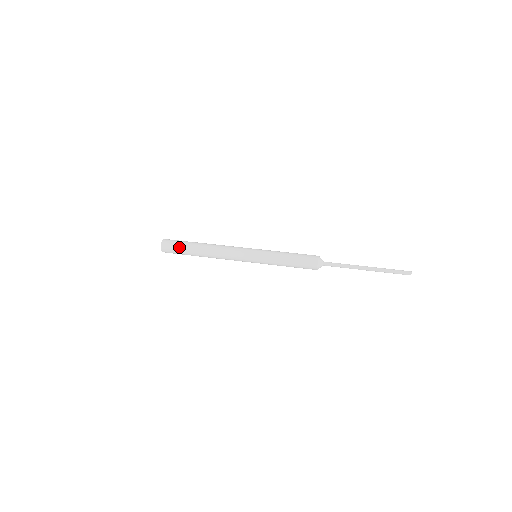
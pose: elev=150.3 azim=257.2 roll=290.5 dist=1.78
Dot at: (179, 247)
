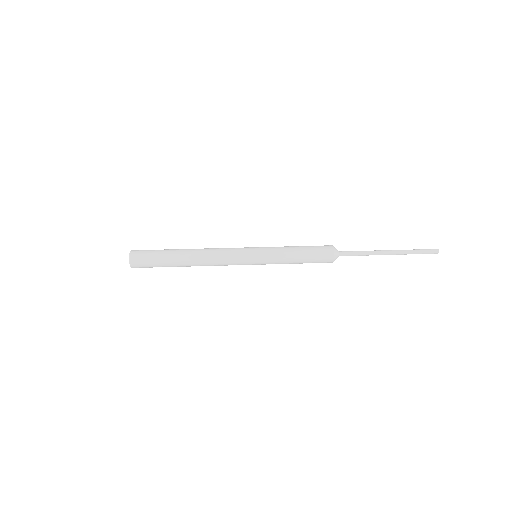
Dot at: (156, 265)
